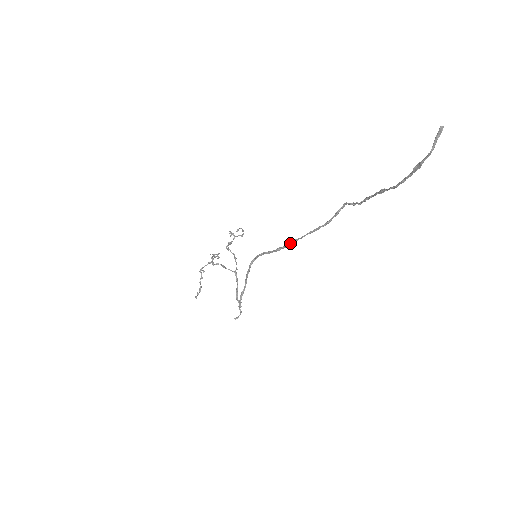
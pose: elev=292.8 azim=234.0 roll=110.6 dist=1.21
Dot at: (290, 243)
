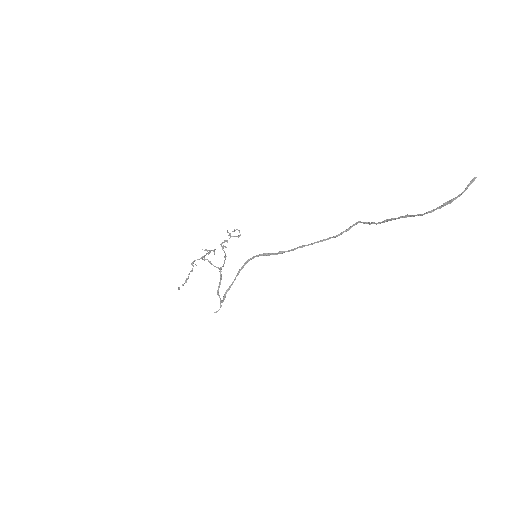
Dot at: (296, 248)
